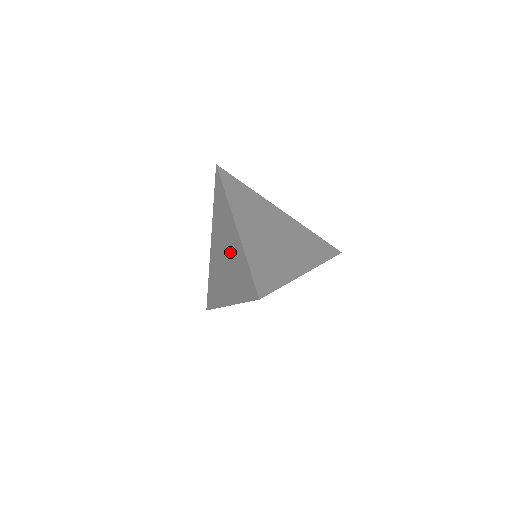
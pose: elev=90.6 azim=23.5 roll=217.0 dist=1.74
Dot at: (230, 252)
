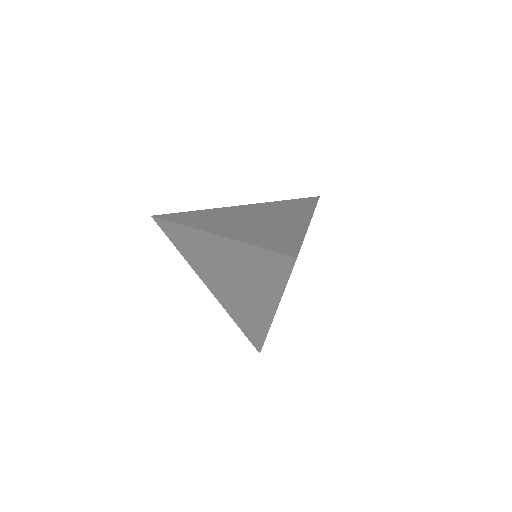
Dot at: (231, 265)
